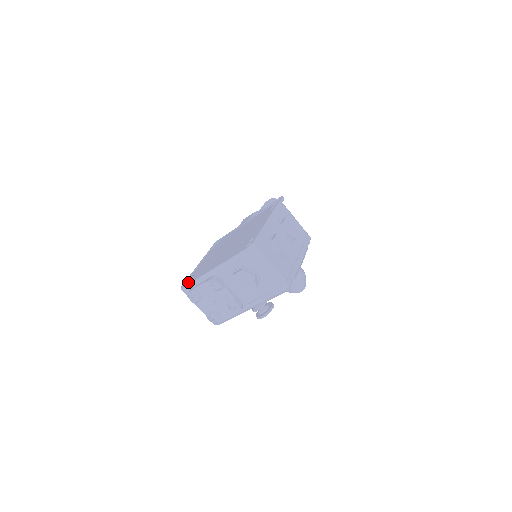
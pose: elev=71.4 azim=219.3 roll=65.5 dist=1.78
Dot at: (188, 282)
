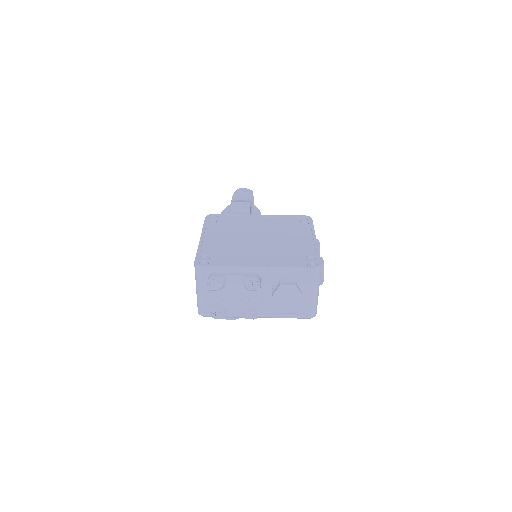
Dot at: (208, 262)
